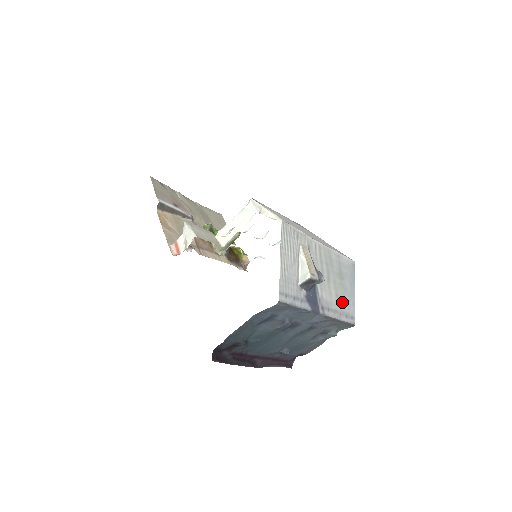
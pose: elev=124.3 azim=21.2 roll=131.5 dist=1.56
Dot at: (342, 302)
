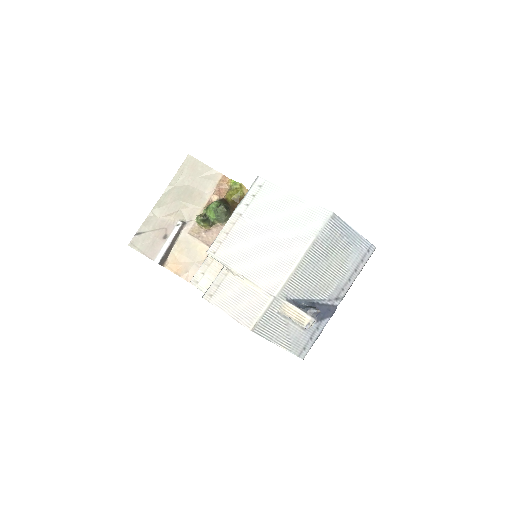
Dot at: (349, 261)
